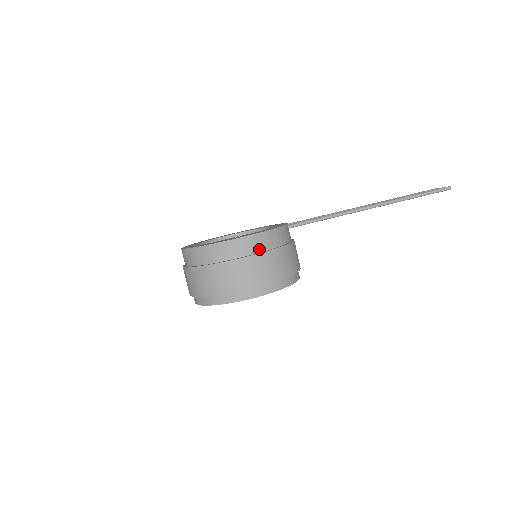
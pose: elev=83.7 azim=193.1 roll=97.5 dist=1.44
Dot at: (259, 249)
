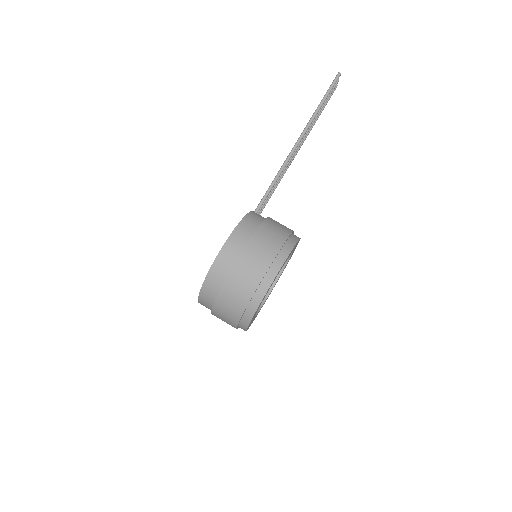
Dot at: (243, 243)
